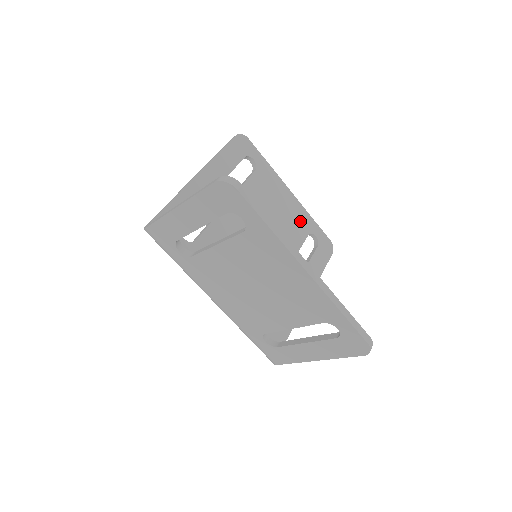
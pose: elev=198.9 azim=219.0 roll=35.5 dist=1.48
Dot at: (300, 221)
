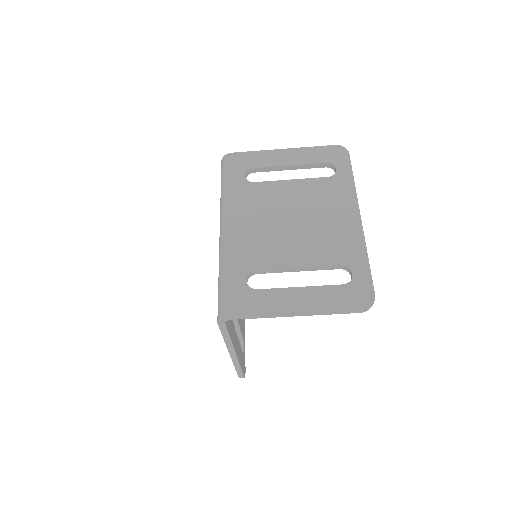
Dot at: (243, 325)
